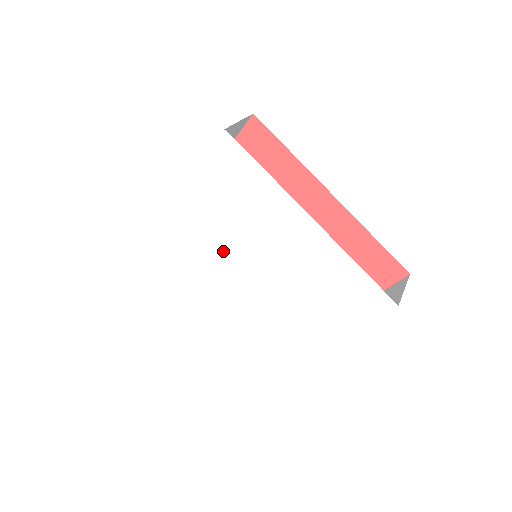
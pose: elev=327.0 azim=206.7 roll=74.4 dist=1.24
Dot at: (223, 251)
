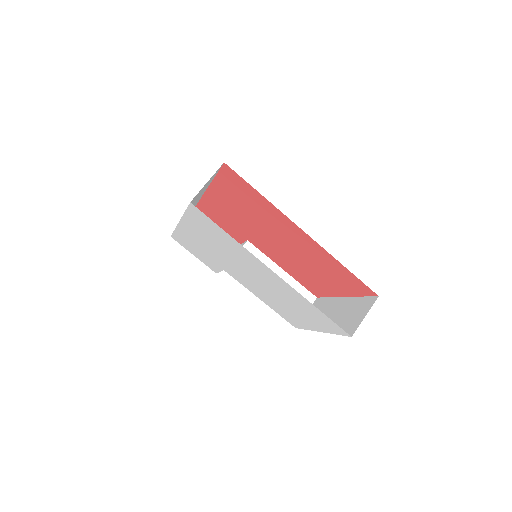
Dot at: (225, 259)
